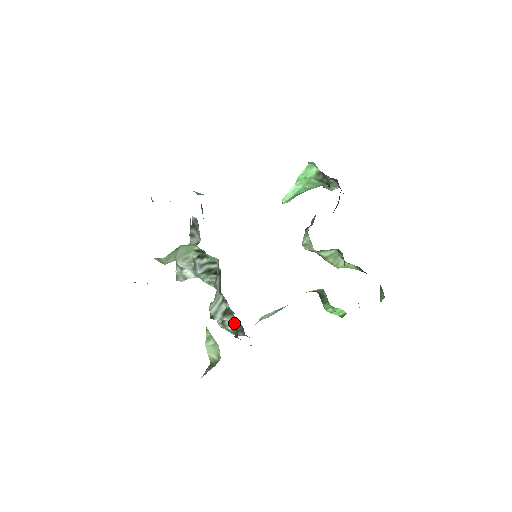
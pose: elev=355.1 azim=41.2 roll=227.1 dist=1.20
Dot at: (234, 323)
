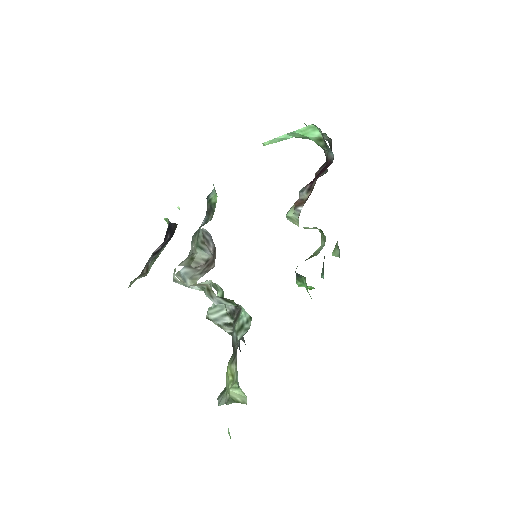
Dot at: occluded
